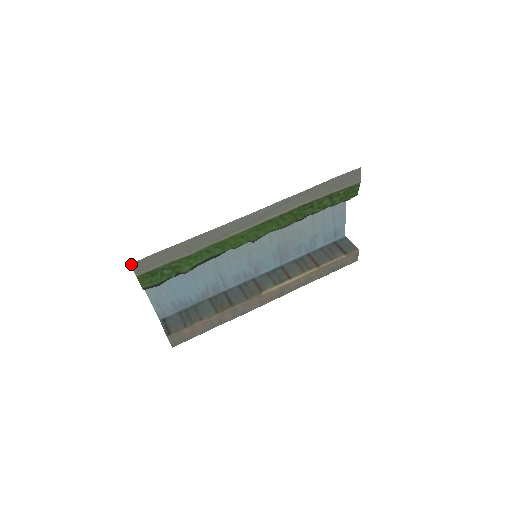
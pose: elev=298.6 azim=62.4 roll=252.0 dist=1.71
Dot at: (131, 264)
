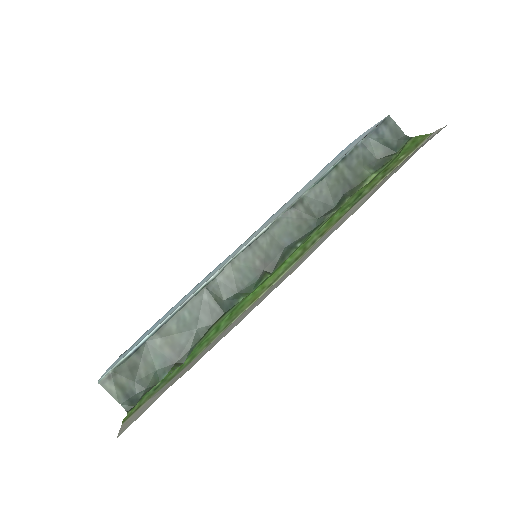
Dot at: (117, 436)
